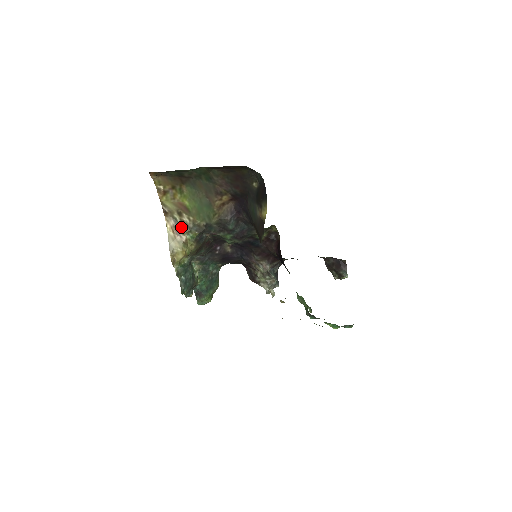
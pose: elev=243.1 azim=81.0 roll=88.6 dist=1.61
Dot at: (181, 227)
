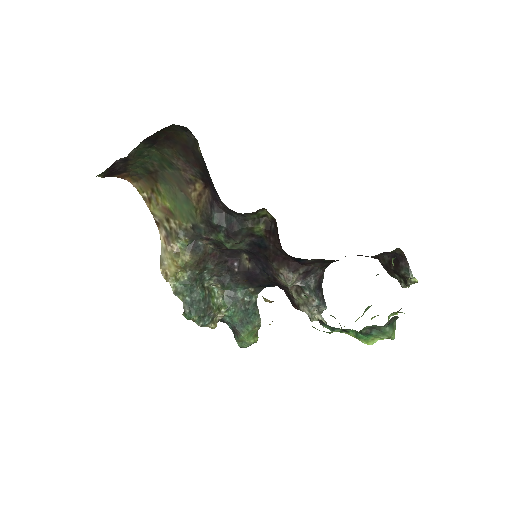
Dot at: (171, 235)
